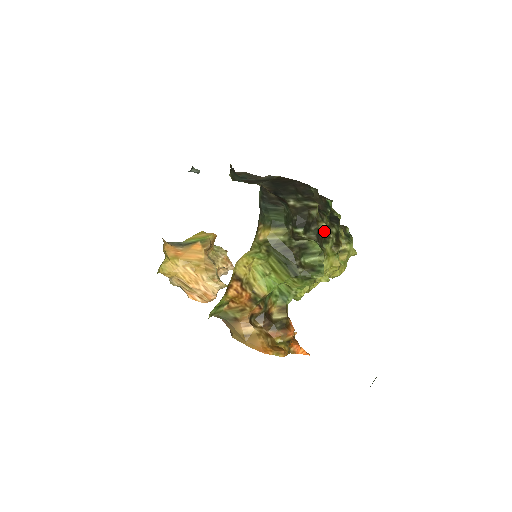
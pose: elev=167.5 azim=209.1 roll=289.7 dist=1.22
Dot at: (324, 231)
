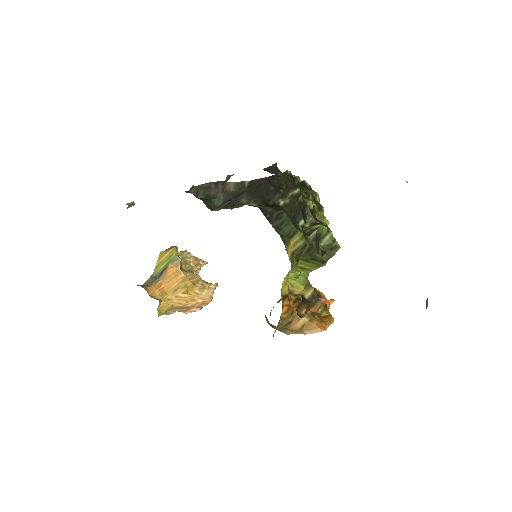
Dot at: occluded
